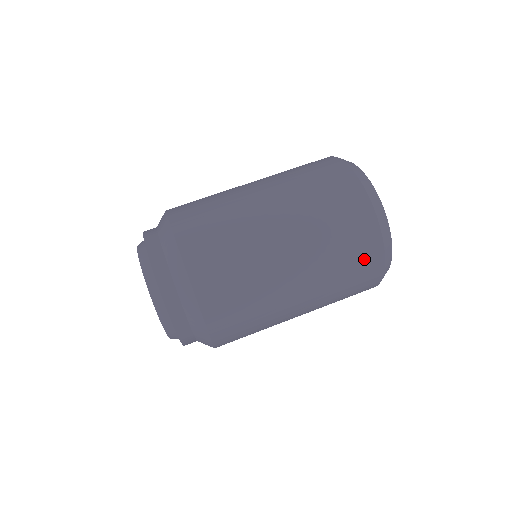
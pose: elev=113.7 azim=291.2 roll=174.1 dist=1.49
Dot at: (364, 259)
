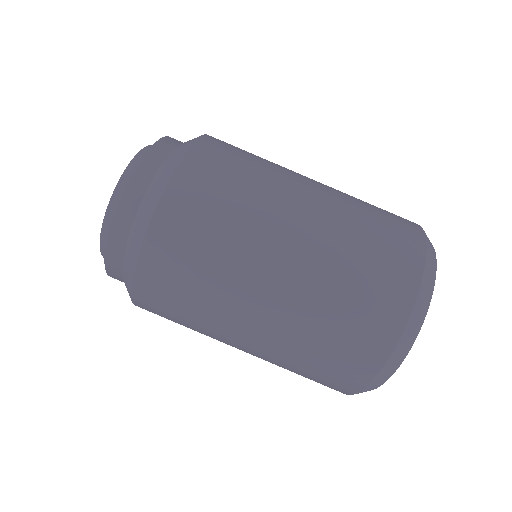
Dot at: (324, 384)
